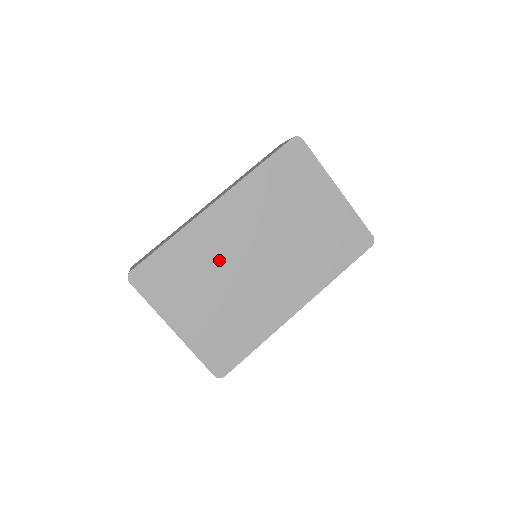
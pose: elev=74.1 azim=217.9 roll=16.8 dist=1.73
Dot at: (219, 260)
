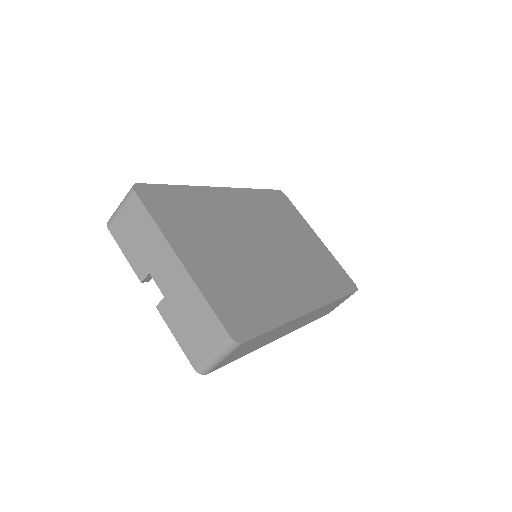
Dot at: (229, 227)
